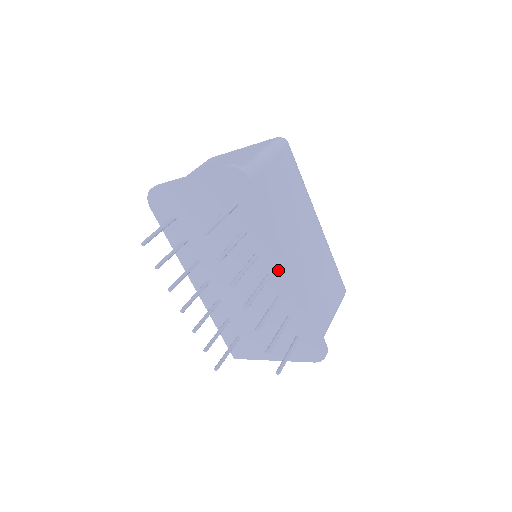
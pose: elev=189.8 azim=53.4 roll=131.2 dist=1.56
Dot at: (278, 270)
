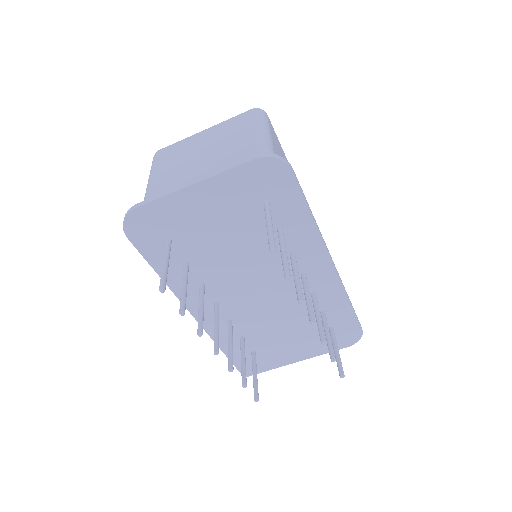
Dot at: (316, 265)
